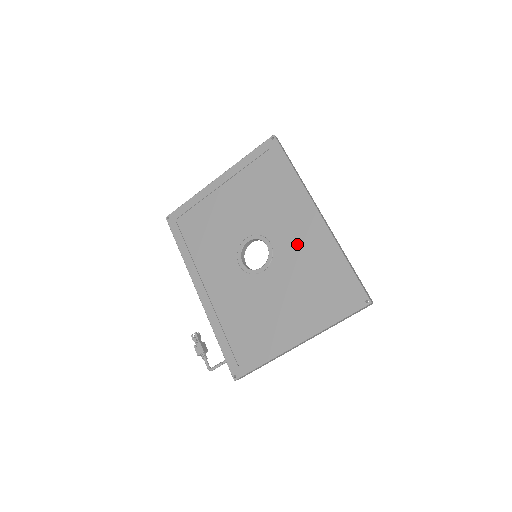
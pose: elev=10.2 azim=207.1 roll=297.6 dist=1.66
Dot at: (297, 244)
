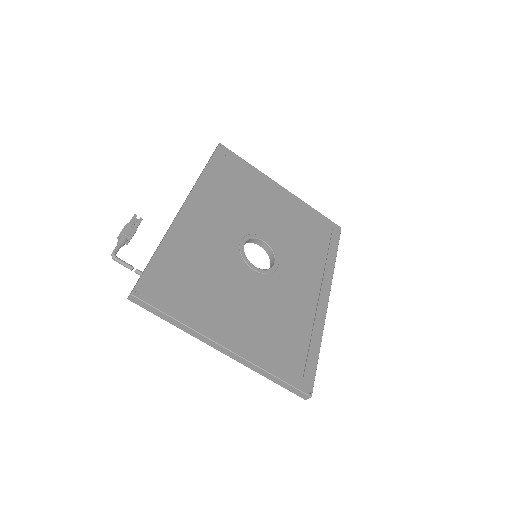
Dot at: (296, 292)
